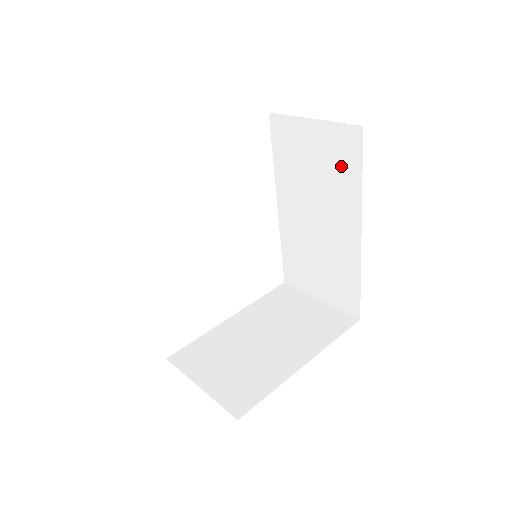
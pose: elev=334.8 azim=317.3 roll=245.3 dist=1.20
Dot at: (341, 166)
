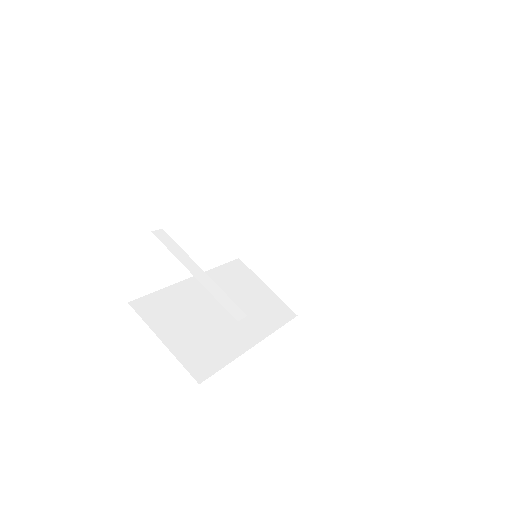
Dot at: occluded
